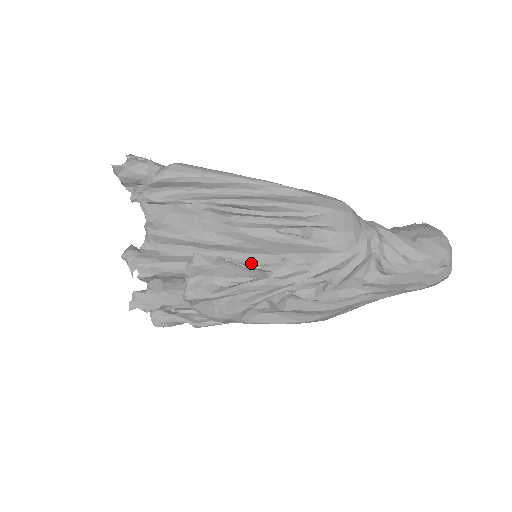
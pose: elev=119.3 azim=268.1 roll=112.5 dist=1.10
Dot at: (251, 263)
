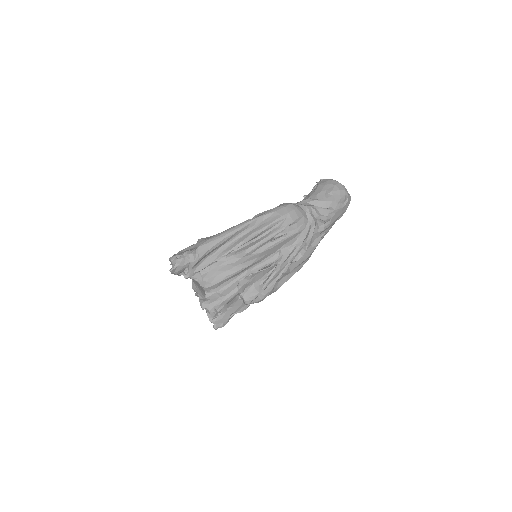
Dot at: (266, 264)
